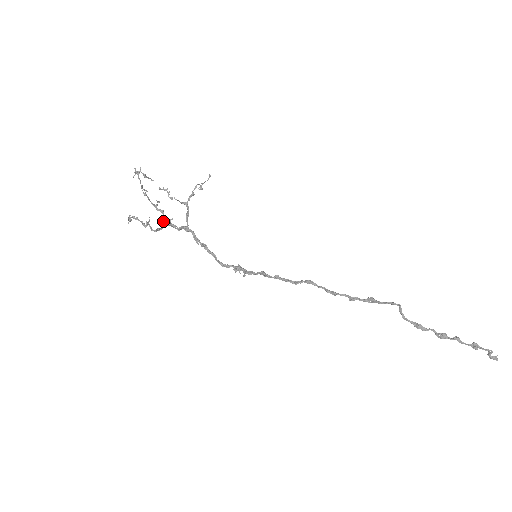
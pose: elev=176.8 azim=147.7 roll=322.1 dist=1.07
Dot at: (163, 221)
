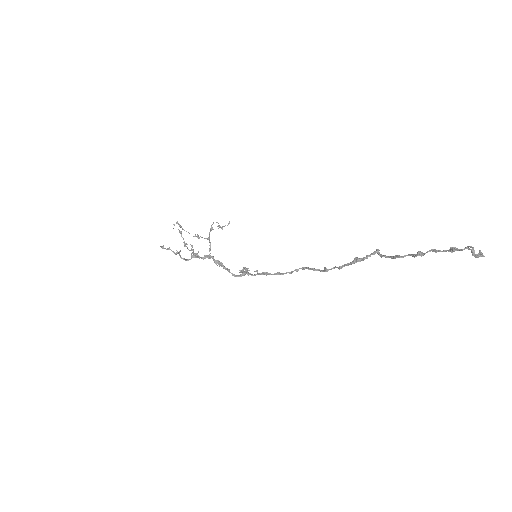
Dot at: occluded
